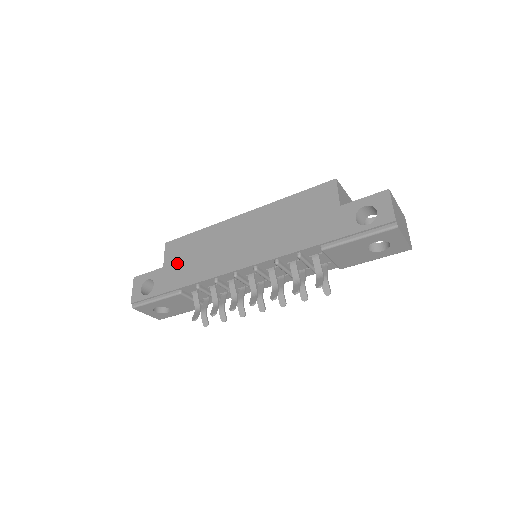
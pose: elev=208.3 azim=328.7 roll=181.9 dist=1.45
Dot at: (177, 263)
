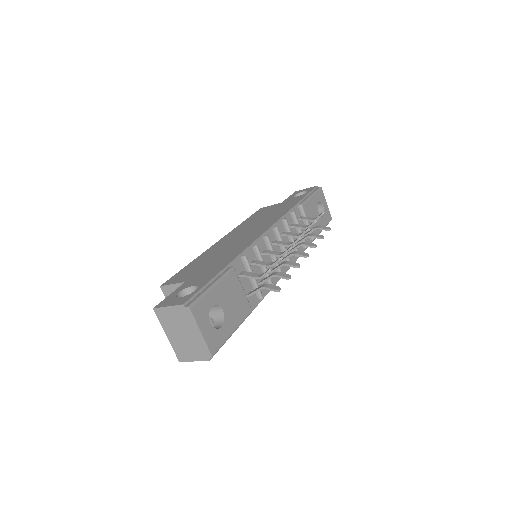
Dot at: (199, 271)
